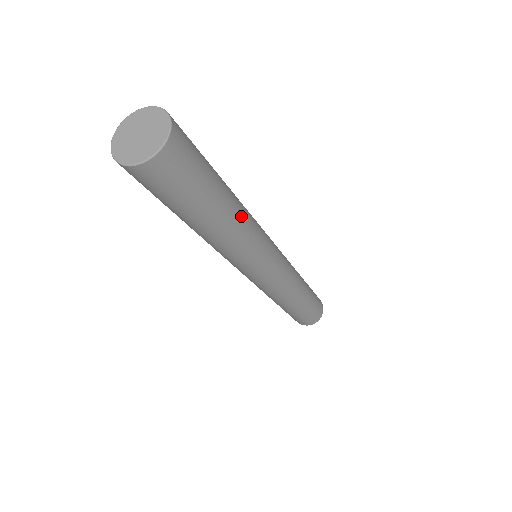
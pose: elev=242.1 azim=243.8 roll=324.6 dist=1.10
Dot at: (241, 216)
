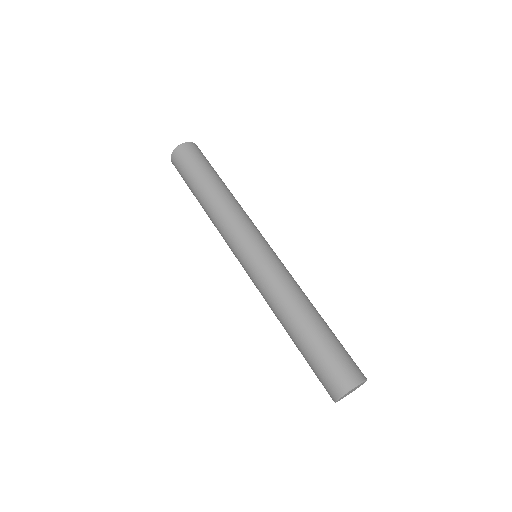
Dot at: (232, 196)
